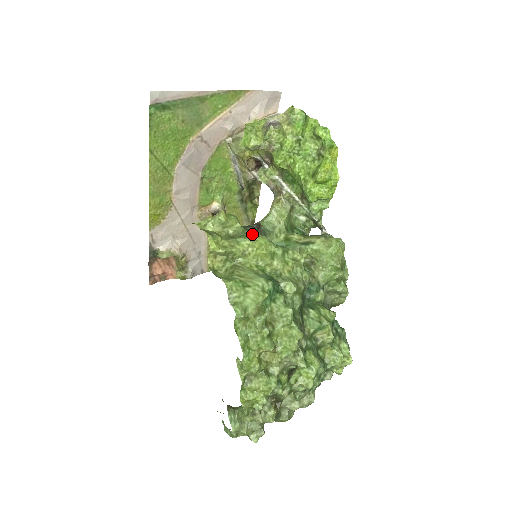
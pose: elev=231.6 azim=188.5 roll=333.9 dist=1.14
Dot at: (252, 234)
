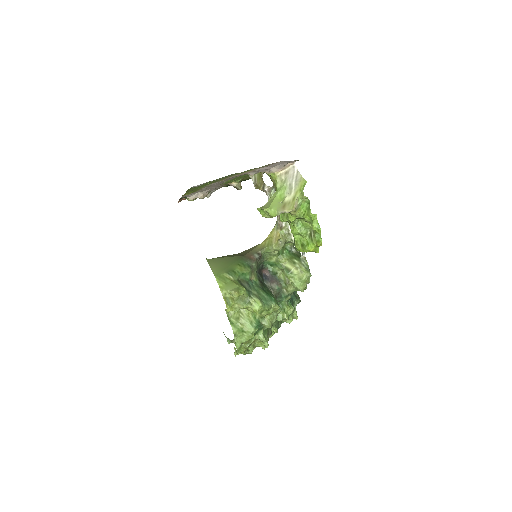
Dot at: (252, 301)
